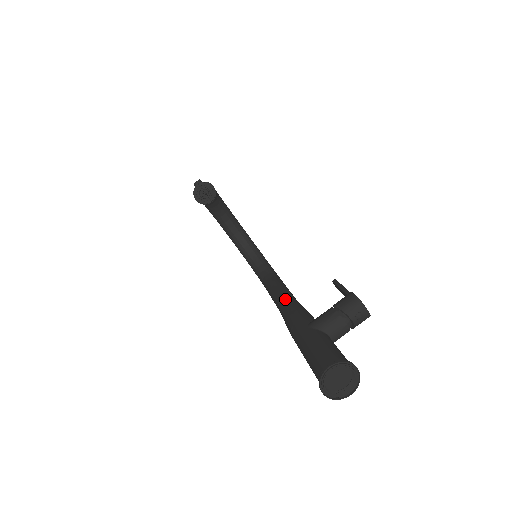
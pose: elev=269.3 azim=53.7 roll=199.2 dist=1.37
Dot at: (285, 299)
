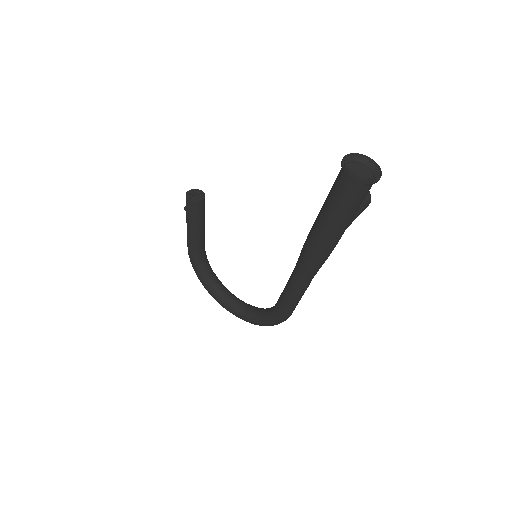
Dot at: occluded
